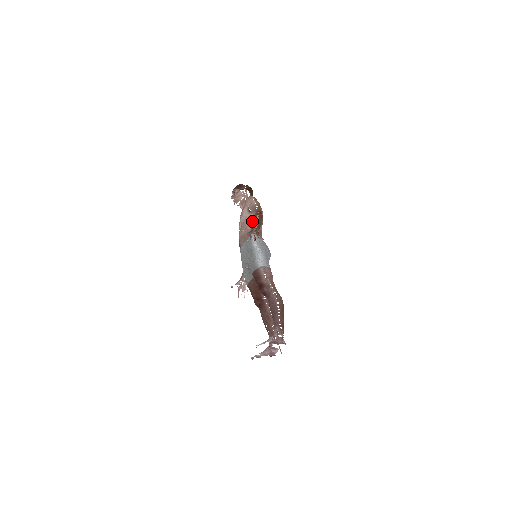
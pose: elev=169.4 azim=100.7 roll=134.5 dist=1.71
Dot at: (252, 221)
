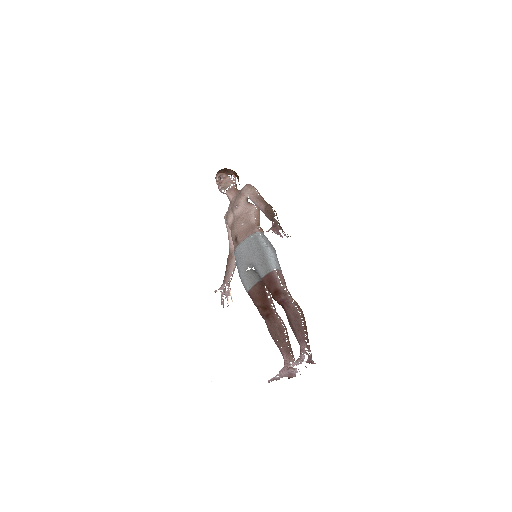
Dot at: (253, 214)
